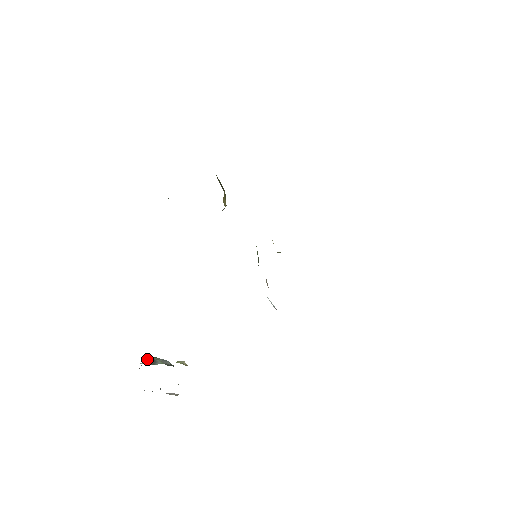
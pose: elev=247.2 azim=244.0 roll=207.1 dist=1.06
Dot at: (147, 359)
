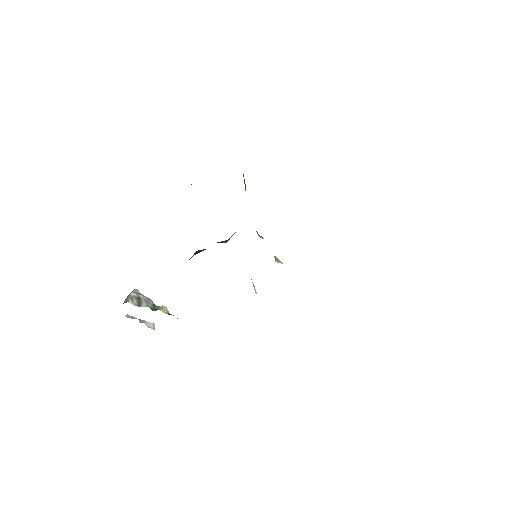
Dot at: (133, 296)
